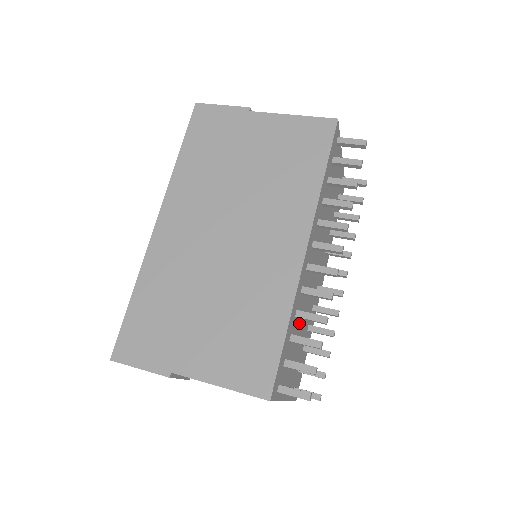
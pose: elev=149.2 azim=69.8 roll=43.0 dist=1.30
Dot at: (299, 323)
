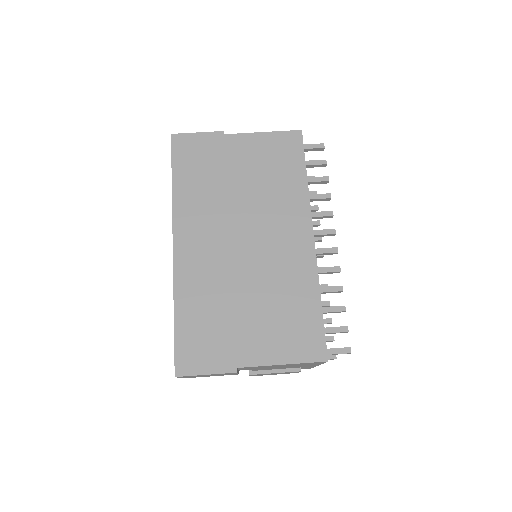
Dot at: occluded
